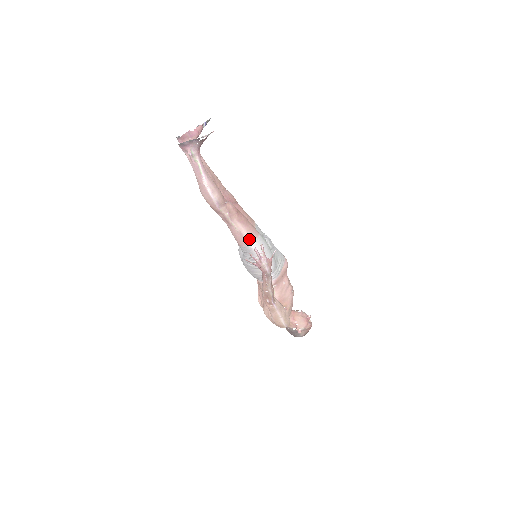
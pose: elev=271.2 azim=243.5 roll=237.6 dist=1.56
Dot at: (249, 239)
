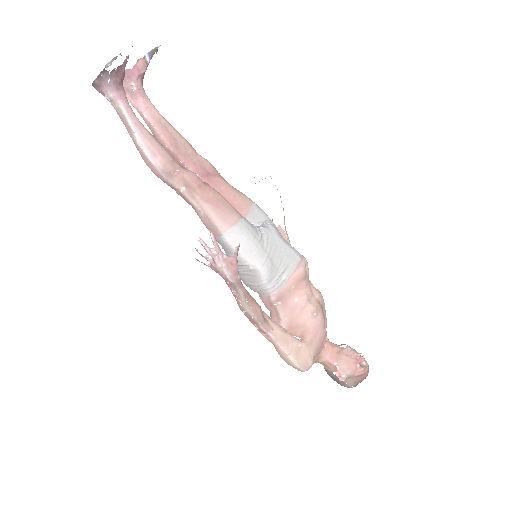
Dot at: (221, 228)
